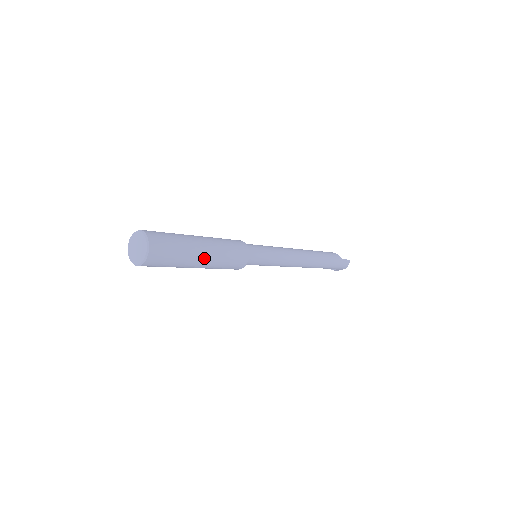
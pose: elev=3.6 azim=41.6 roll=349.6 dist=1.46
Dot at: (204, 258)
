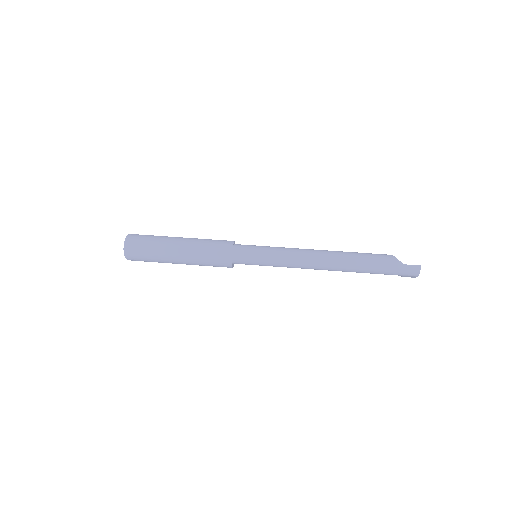
Dot at: (179, 257)
